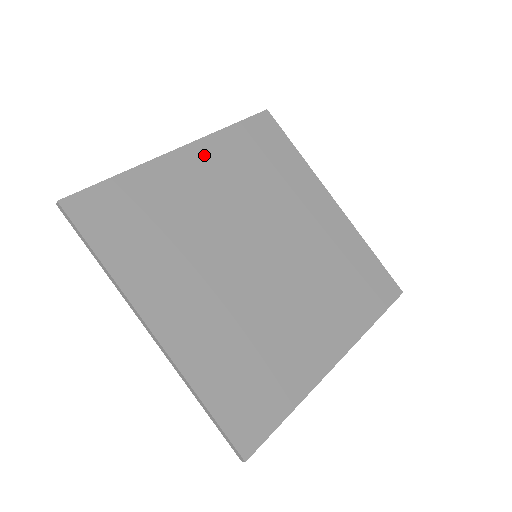
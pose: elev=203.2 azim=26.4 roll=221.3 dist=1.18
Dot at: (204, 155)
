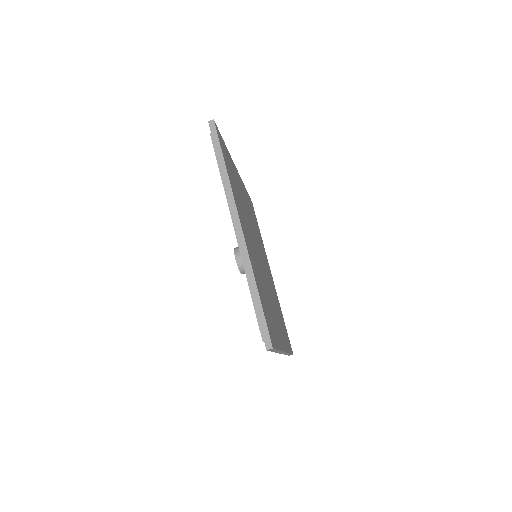
Dot at: (242, 185)
